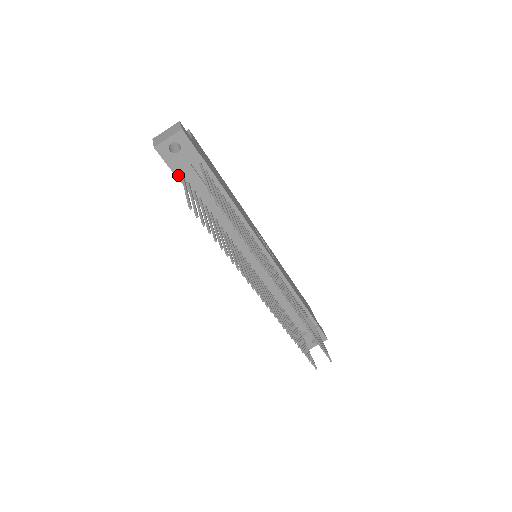
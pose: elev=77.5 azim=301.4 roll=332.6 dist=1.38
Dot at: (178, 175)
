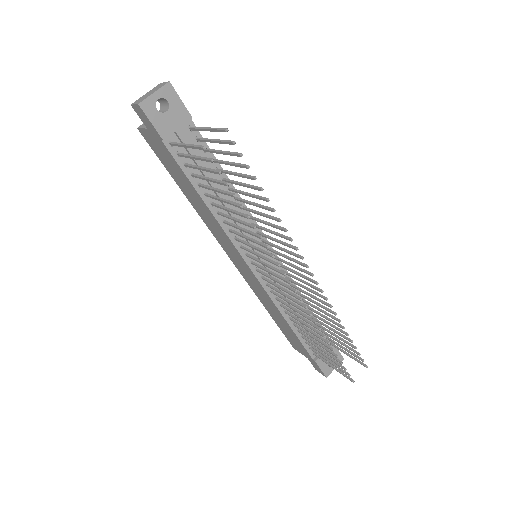
Dot at: (166, 144)
